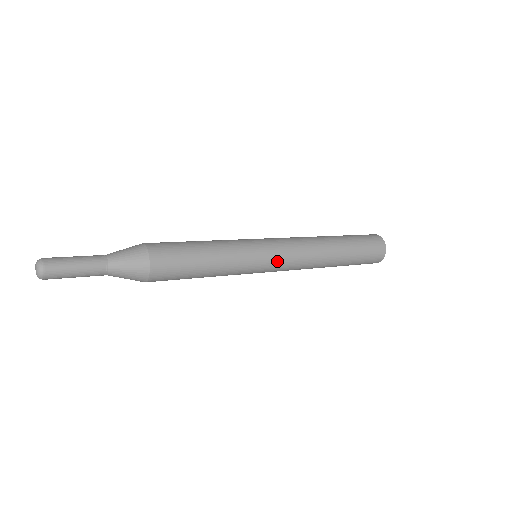
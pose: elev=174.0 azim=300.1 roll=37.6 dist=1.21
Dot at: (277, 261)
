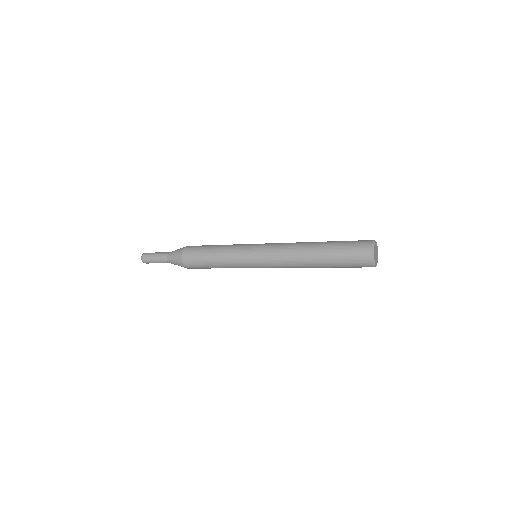
Dot at: (261, 255)
